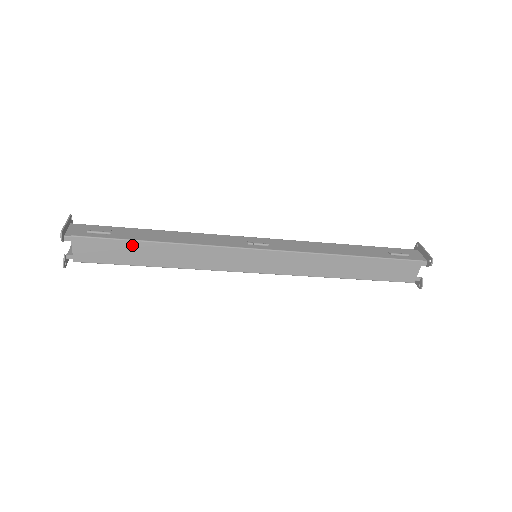
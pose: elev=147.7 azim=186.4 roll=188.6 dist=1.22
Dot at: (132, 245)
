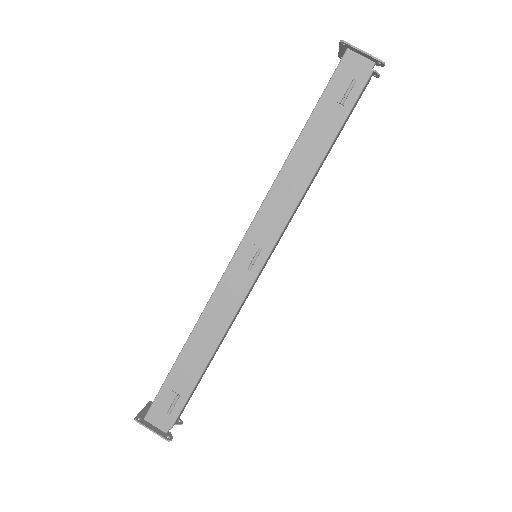
Dot at: occluded
